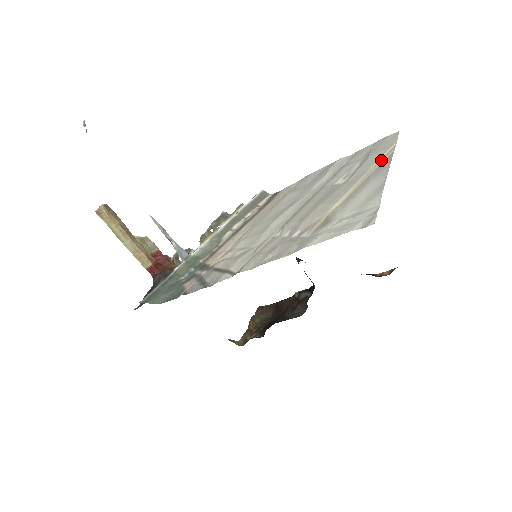
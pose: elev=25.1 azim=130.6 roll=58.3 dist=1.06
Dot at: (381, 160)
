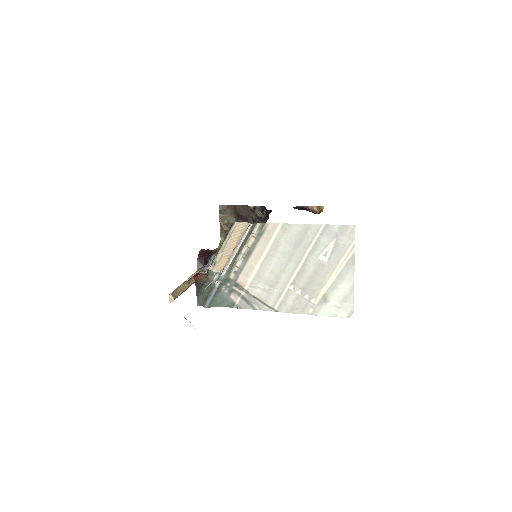
Dot at: (348, 256)
